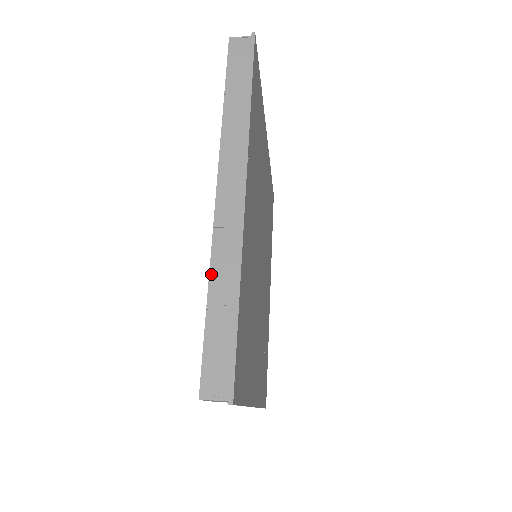
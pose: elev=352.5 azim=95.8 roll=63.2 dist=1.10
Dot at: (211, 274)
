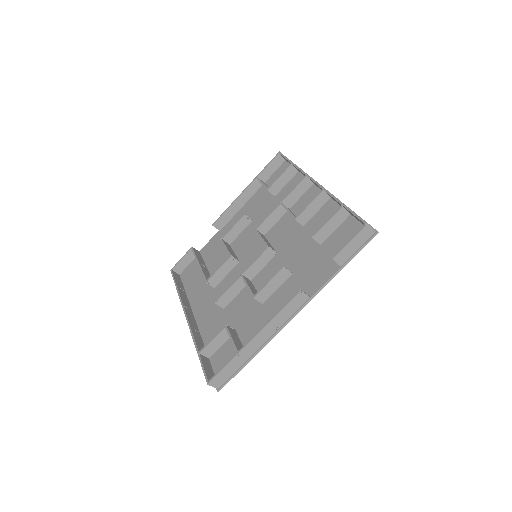
Dot at: (336, 198)
